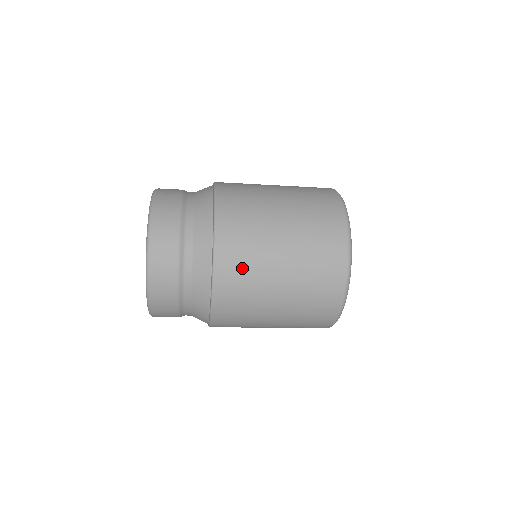
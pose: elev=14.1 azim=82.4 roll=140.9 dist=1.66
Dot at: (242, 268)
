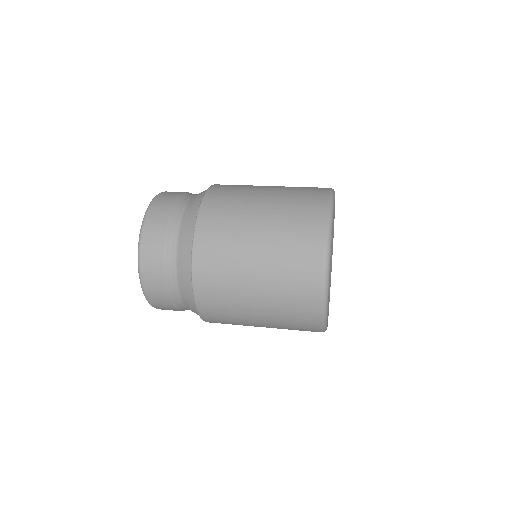
Dot at: (218, 272)
